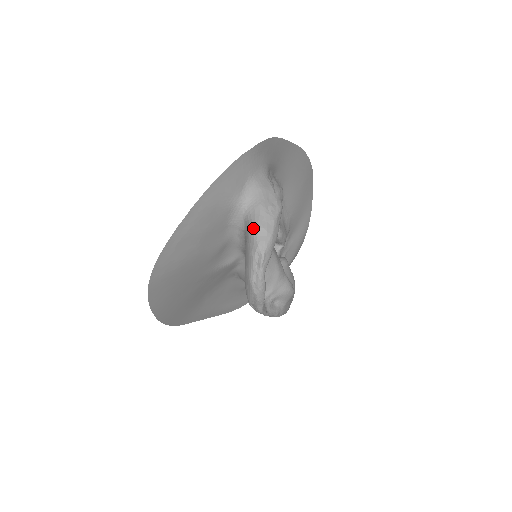
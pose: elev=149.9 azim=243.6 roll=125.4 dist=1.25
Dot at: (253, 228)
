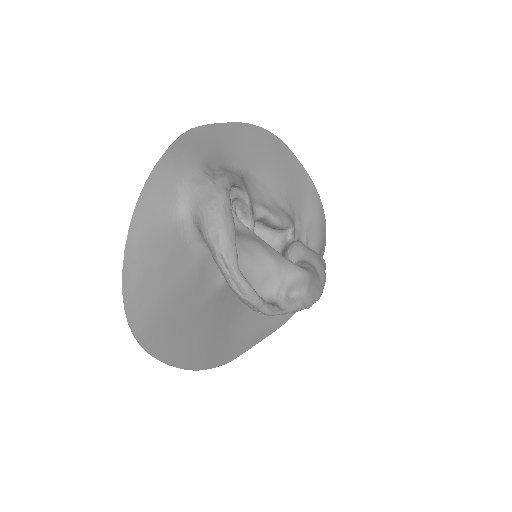
Dot at: (203, 233)
